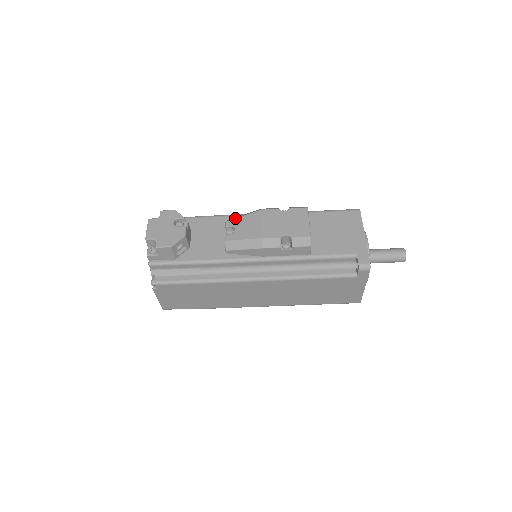
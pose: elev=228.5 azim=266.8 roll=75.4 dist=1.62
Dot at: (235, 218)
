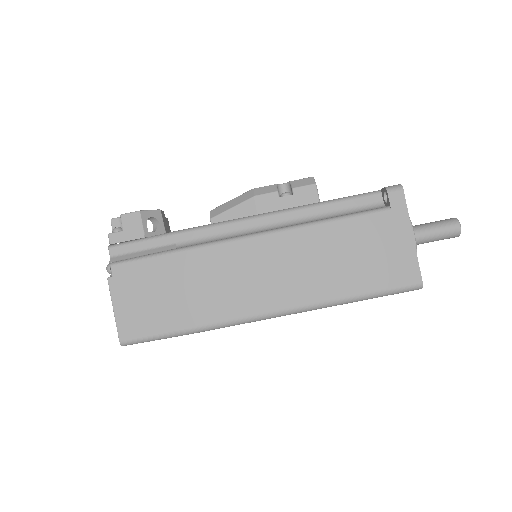
Dot at: occluded
